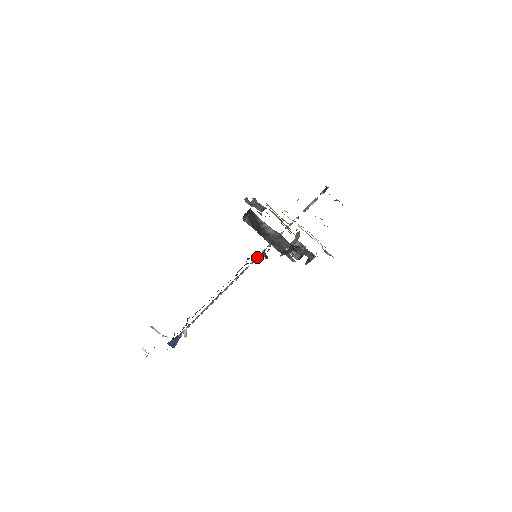
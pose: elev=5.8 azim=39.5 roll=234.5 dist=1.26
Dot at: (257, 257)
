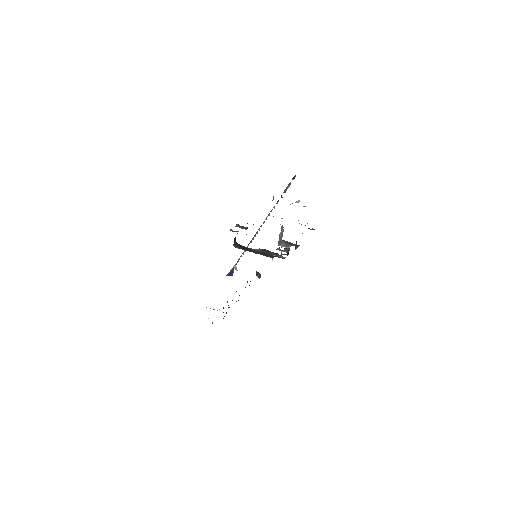
Dot at: (263, 223)
